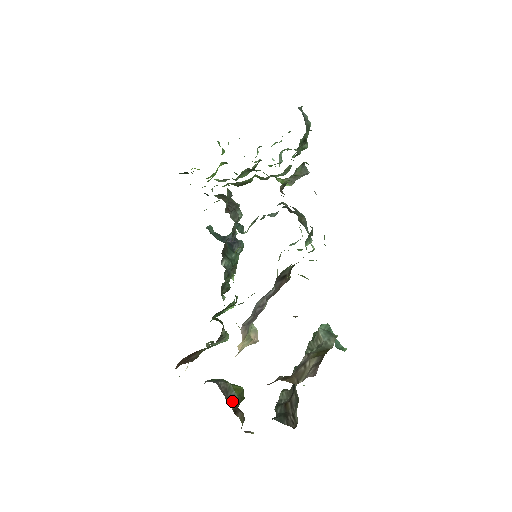
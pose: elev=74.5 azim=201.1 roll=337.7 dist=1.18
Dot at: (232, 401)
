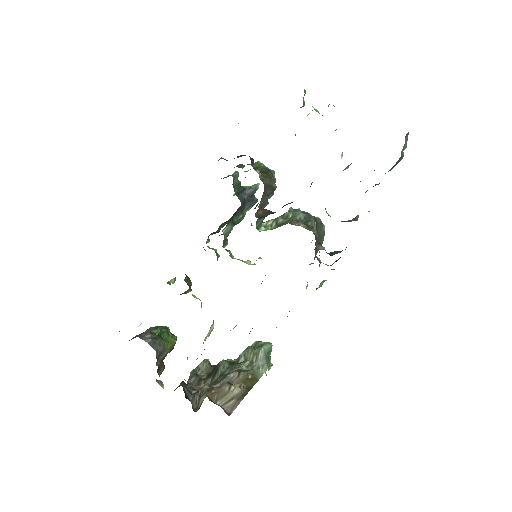
Dot at: (161, 359)
